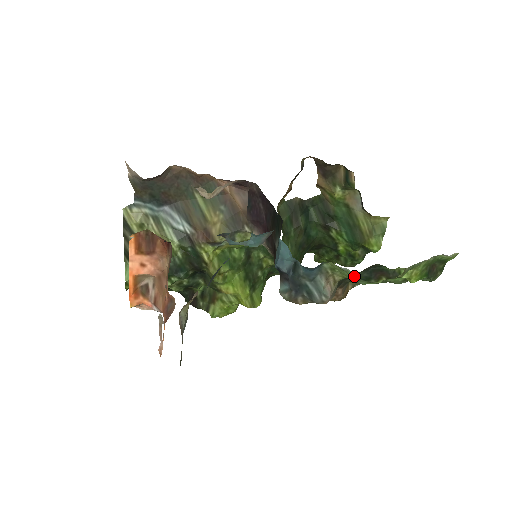
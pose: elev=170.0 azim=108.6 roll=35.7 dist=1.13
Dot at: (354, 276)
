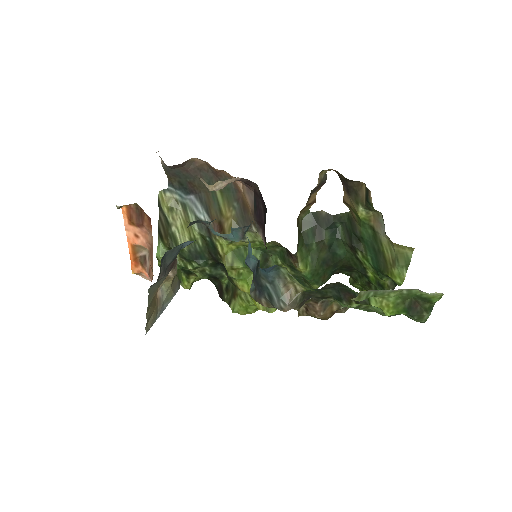
Dot at: occluded
